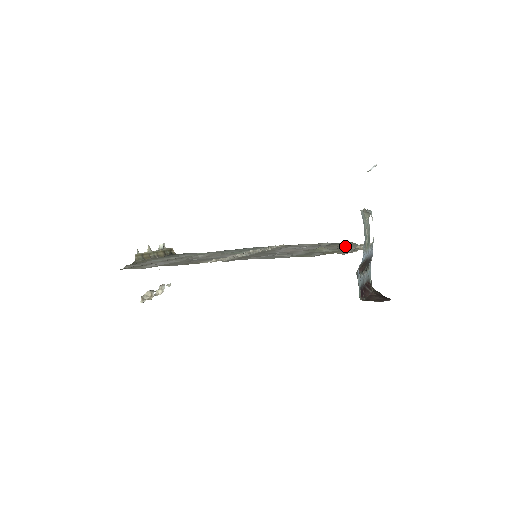
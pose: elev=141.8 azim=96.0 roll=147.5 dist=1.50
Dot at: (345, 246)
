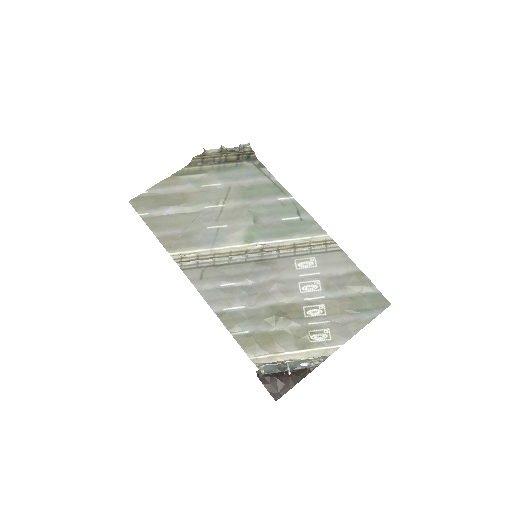
Dot at: (336, 324)
